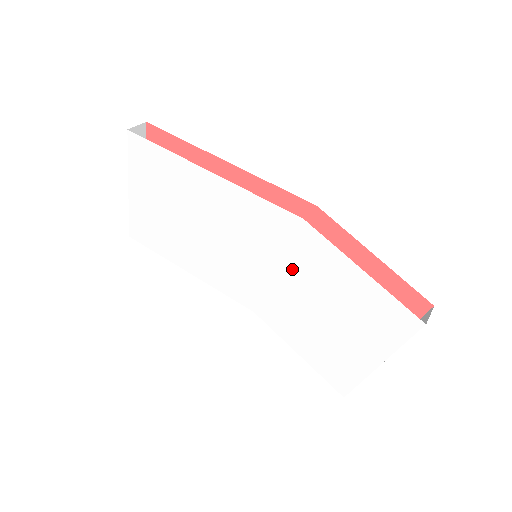
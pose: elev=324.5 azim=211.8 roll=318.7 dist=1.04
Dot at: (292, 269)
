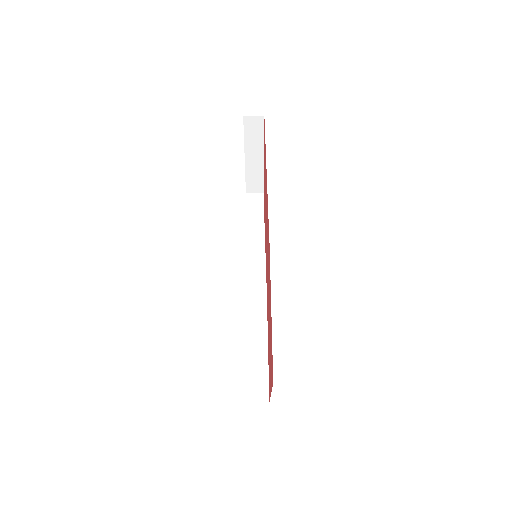
Dot at: occluded
